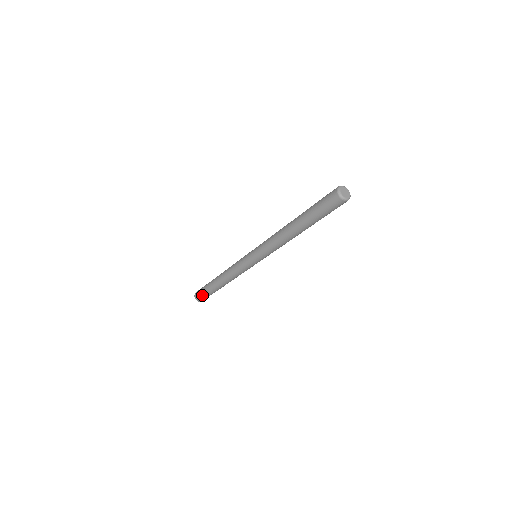
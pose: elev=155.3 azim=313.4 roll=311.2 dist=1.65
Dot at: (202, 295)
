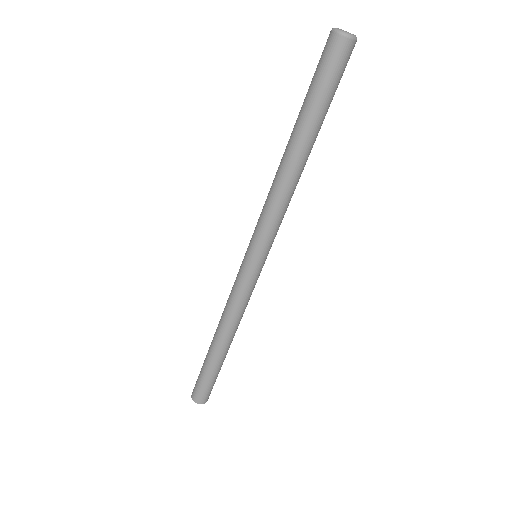
Dot at: (207, 388)
